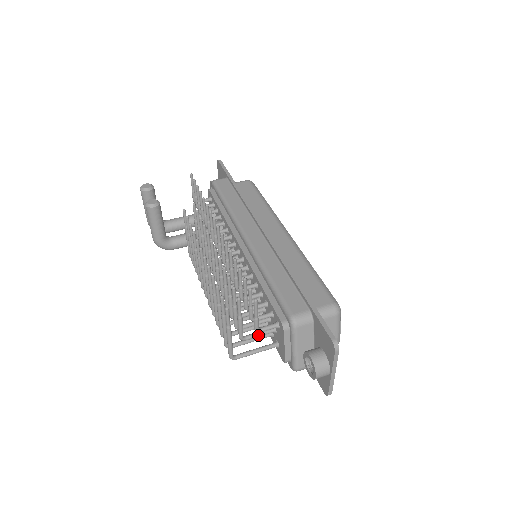
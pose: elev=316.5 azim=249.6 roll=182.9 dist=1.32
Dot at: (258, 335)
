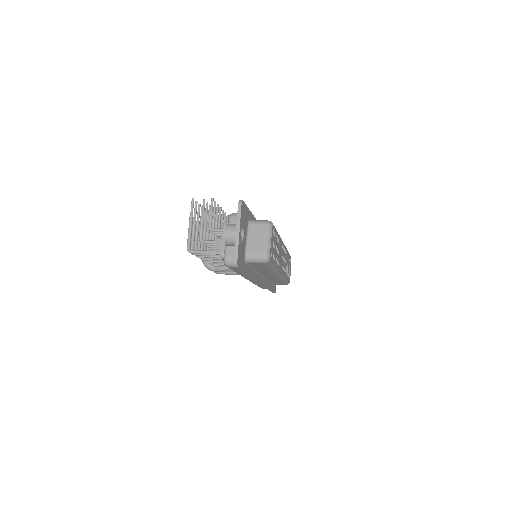
Dot at: (212, 241)
